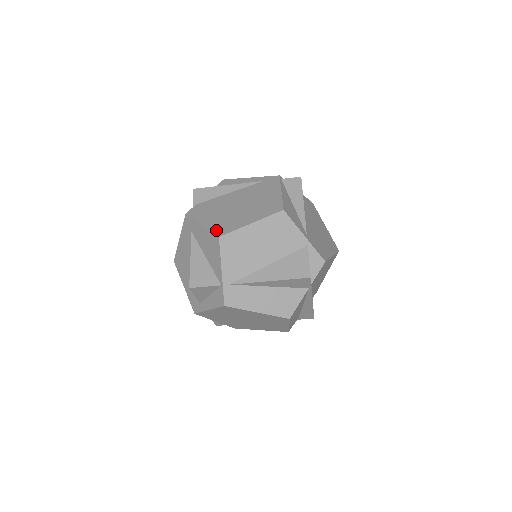
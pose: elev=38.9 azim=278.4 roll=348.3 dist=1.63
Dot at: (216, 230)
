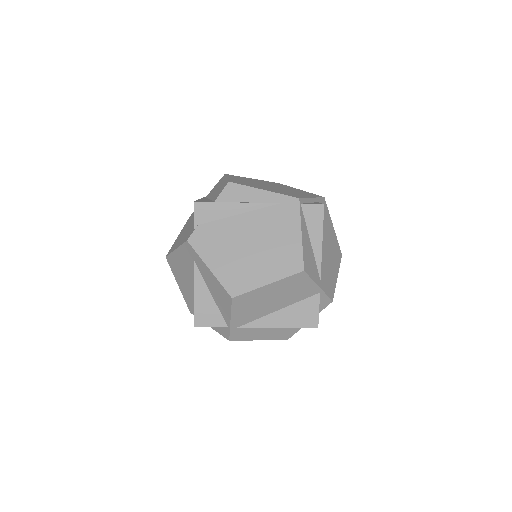
Dot at: (228, 285)
